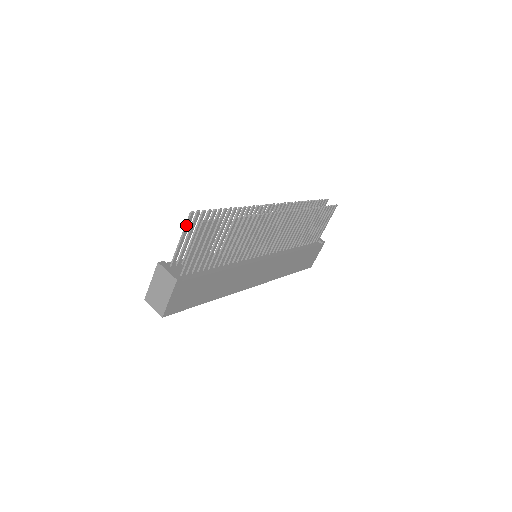
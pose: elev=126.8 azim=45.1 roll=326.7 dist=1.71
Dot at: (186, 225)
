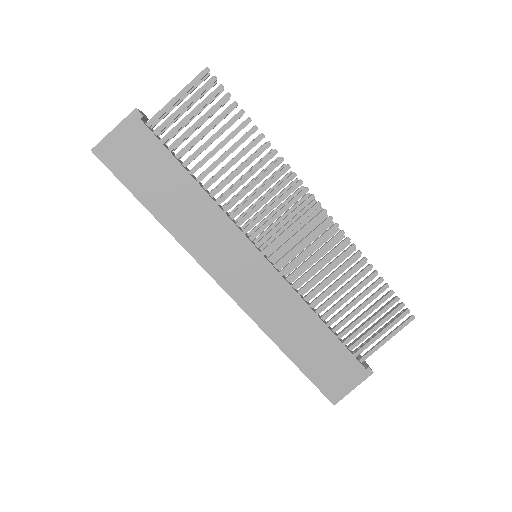
Dot at: occluded
